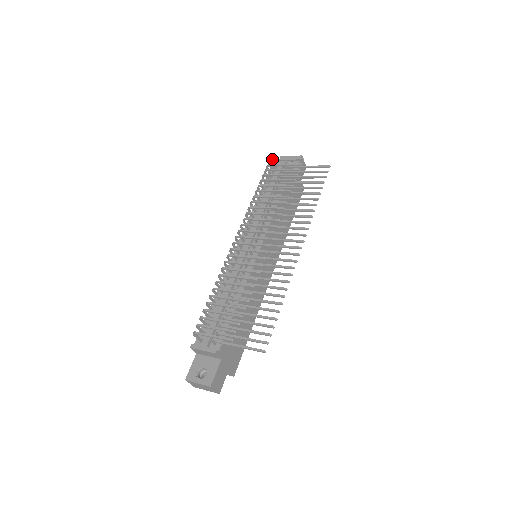
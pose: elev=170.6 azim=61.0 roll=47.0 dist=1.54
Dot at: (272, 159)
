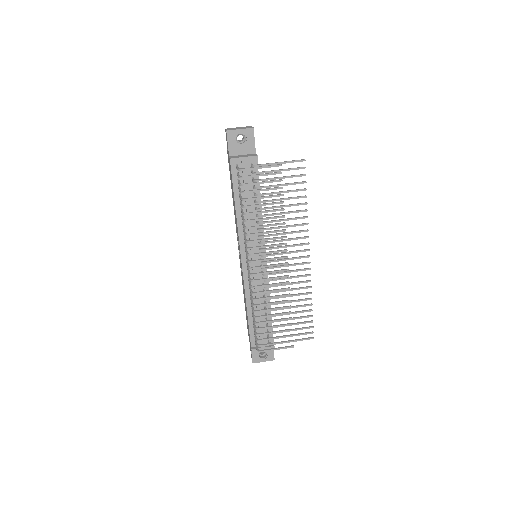
Dot at: (244, 169)
